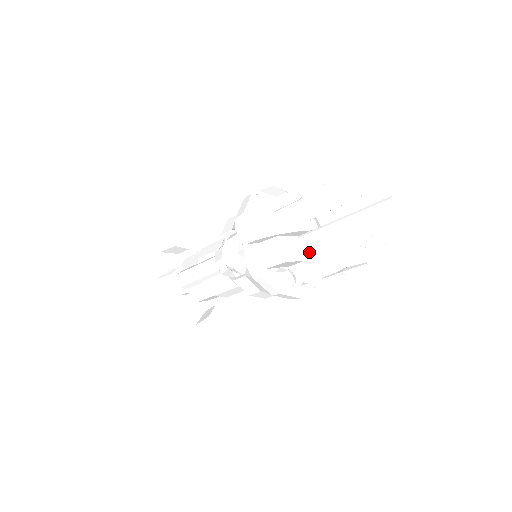
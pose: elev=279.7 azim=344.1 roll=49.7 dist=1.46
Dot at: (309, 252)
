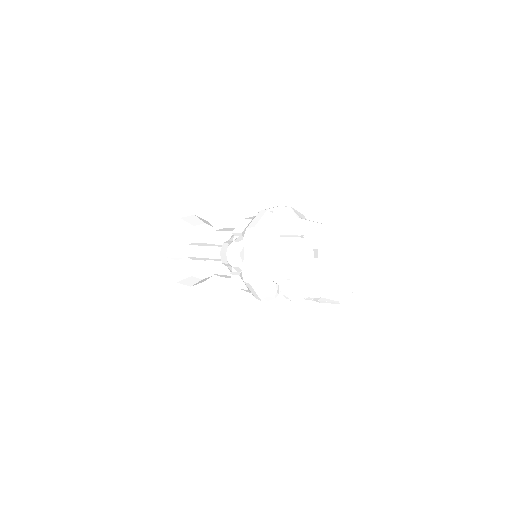
Dot at: (298, 274)
